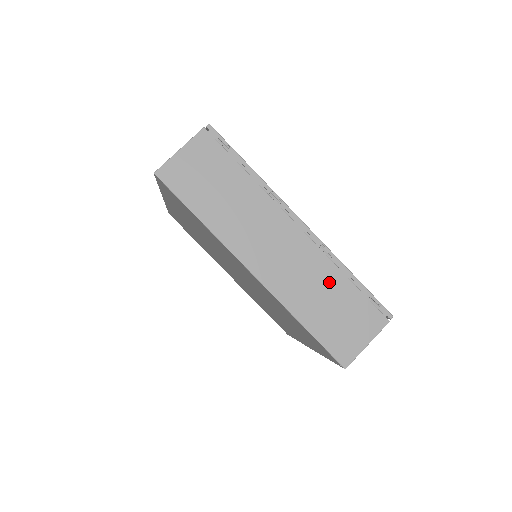
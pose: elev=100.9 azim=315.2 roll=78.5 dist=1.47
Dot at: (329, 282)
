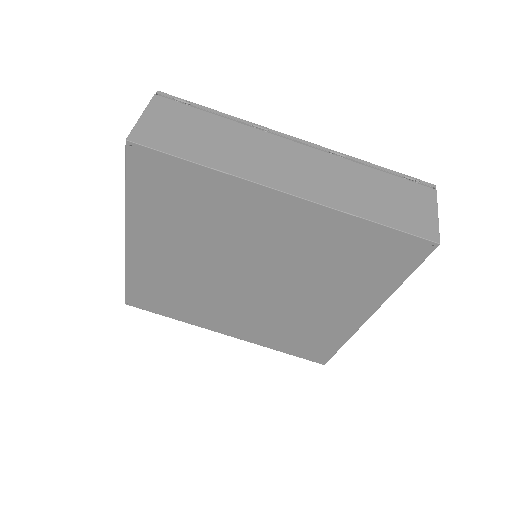
Dot at: (361, 177)
